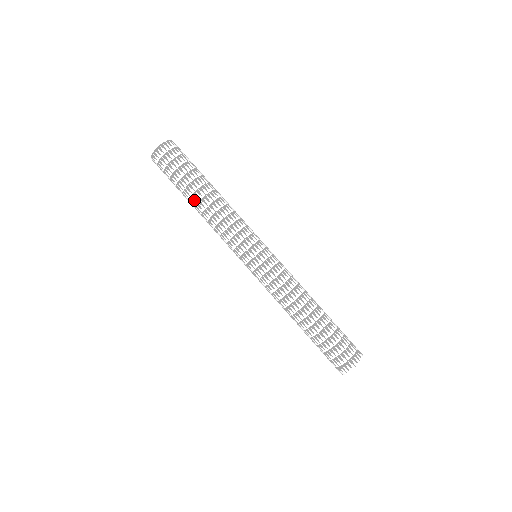
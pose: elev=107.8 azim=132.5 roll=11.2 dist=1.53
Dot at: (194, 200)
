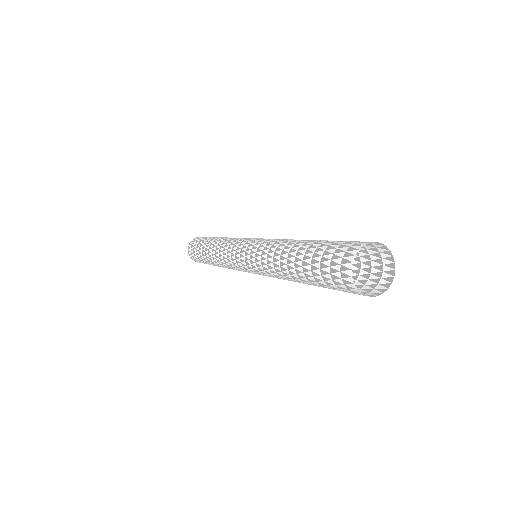
Dot at: (207, 248)
